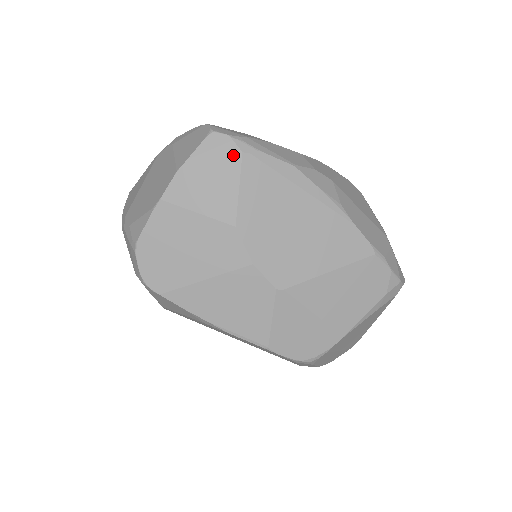
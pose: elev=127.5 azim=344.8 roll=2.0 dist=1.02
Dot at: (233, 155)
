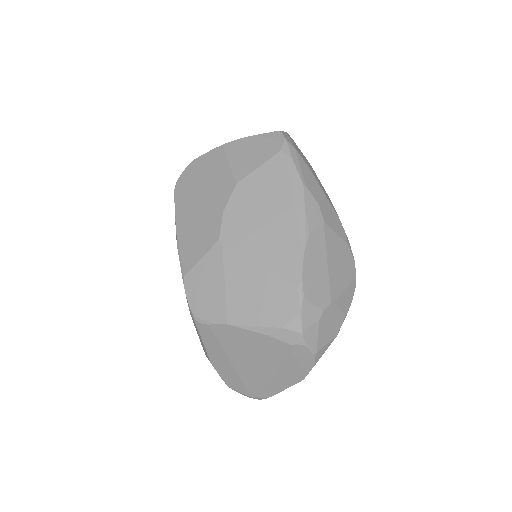
Dot at: (276, 148)
